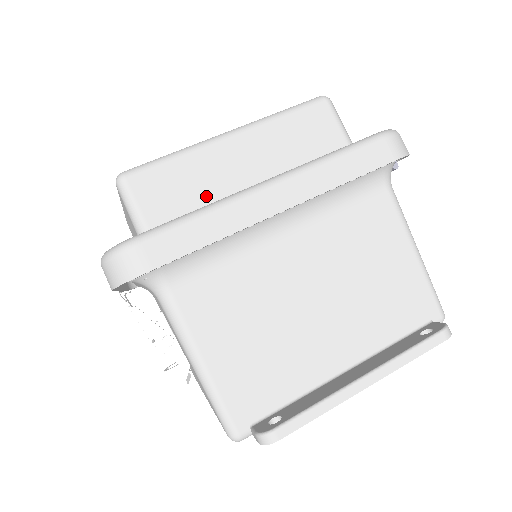
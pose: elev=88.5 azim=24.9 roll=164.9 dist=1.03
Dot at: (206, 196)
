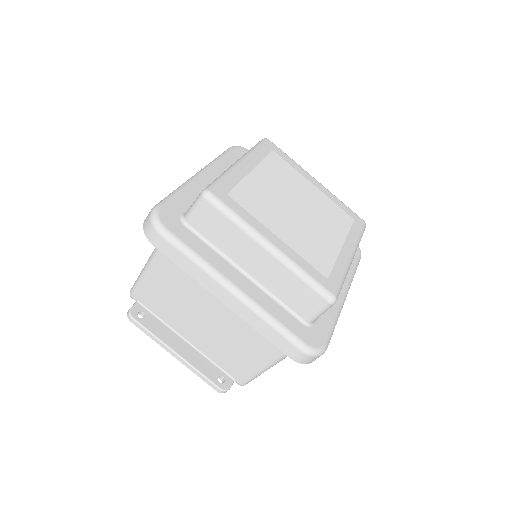
Dot at: (224, 247)
